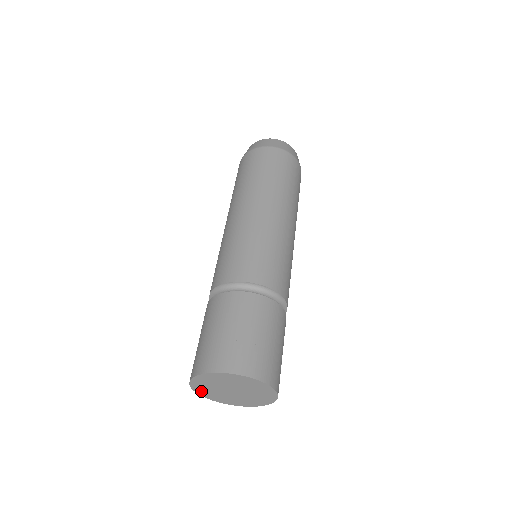
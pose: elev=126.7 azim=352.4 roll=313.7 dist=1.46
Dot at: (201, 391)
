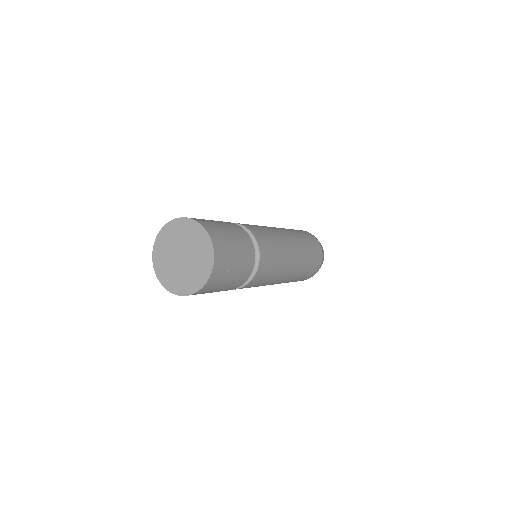
Dot at: (158, 263)
